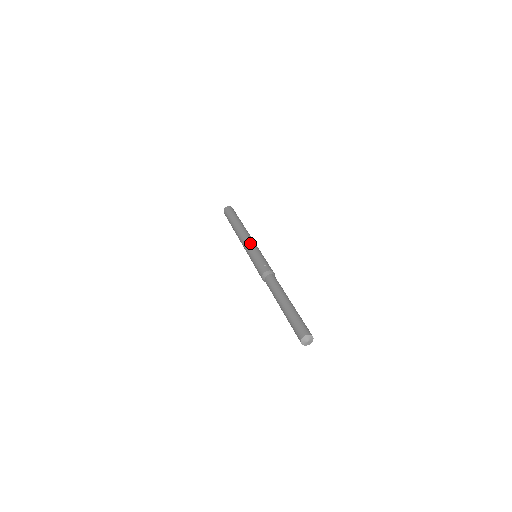
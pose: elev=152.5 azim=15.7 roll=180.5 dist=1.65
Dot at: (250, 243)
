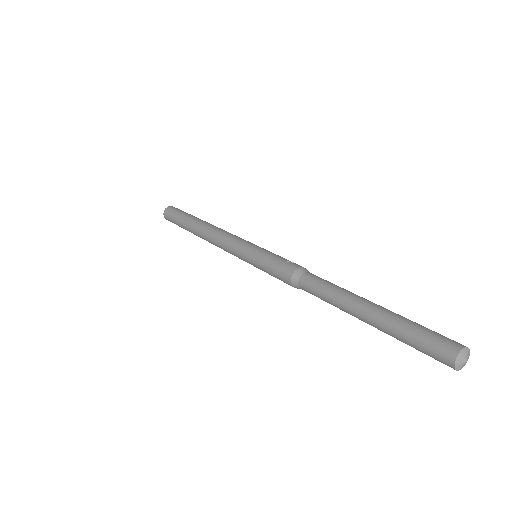
Dot at: (241, 239)
